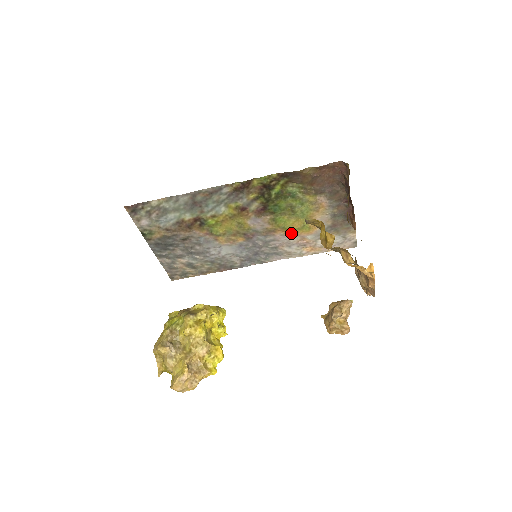
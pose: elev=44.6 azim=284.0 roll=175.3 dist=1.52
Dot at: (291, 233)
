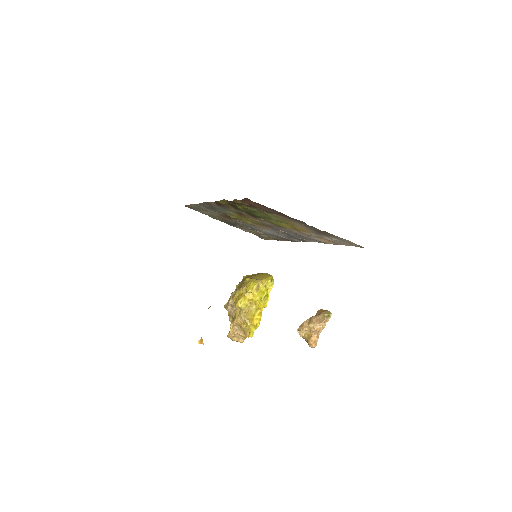
Dot at: (295, 230)
